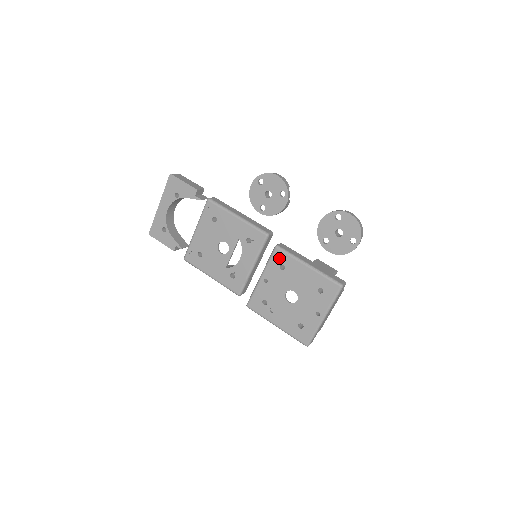
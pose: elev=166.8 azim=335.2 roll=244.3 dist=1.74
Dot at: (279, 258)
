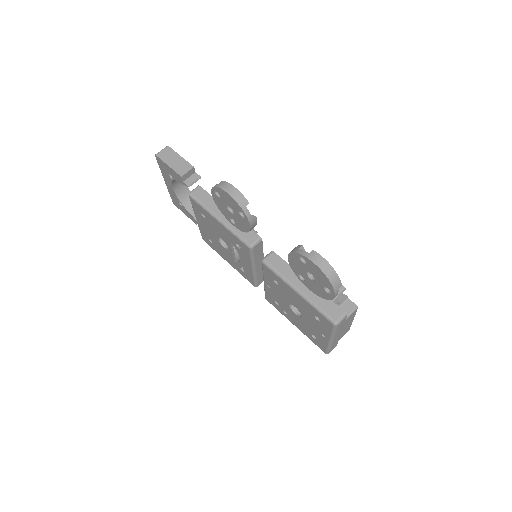
Dot at: (269, 273)
